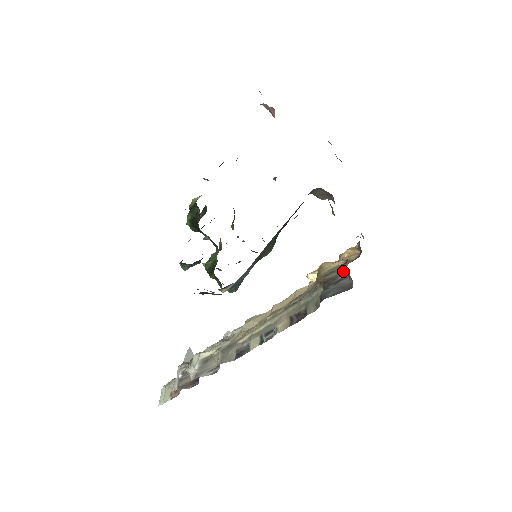
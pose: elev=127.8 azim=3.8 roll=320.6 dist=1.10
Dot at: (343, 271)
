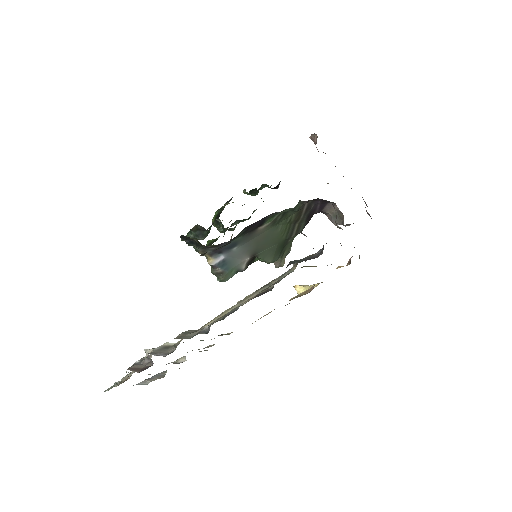
Dot at: (319, 250)
